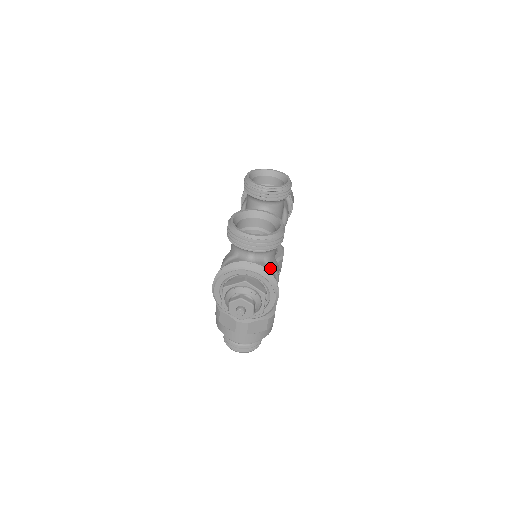
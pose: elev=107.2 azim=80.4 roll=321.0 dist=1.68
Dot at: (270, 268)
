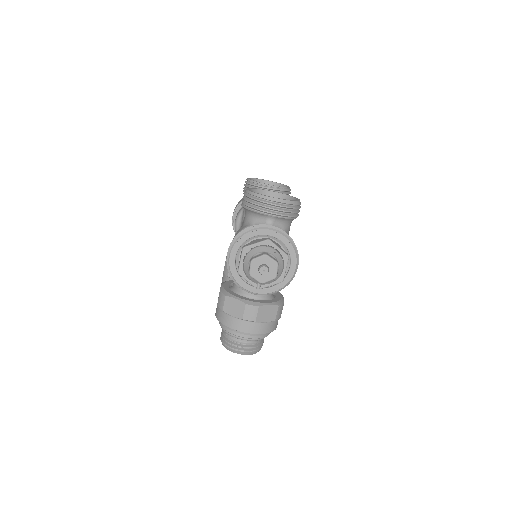
Dot at: occluded
